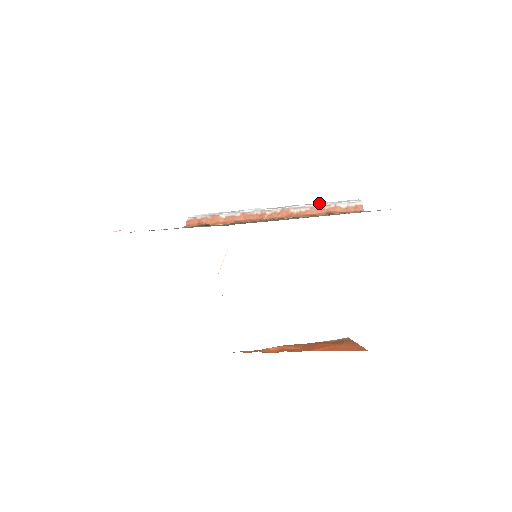
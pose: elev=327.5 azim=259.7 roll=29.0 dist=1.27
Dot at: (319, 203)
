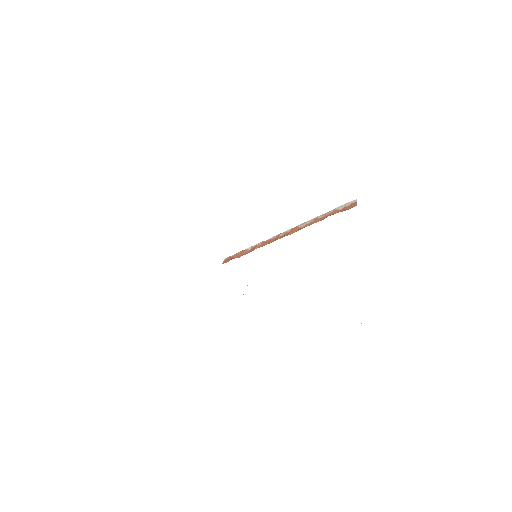
Dot at: occluded
